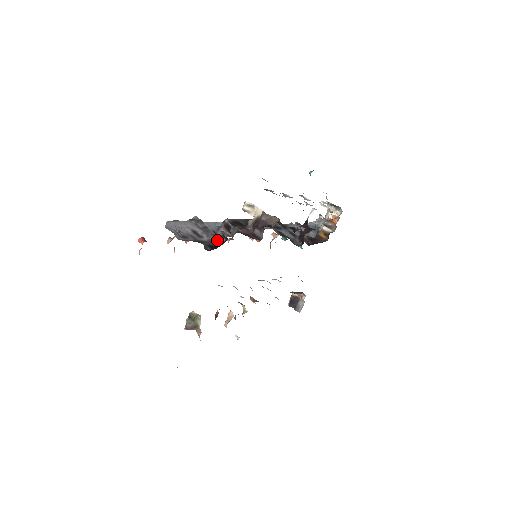
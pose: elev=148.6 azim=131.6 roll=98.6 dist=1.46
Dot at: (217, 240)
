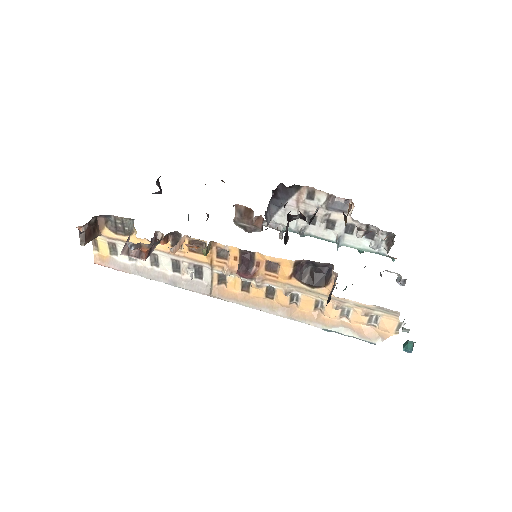
Dot at: occluded
